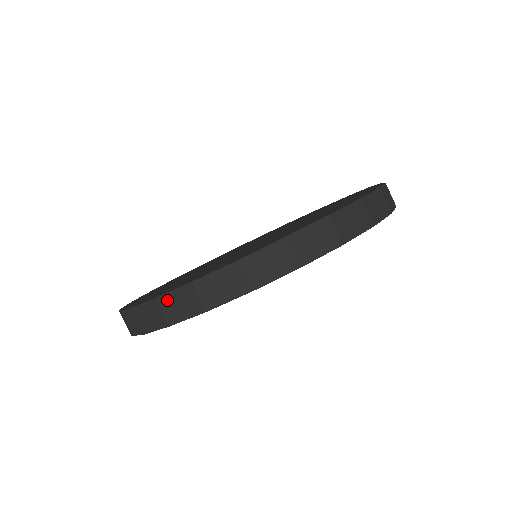
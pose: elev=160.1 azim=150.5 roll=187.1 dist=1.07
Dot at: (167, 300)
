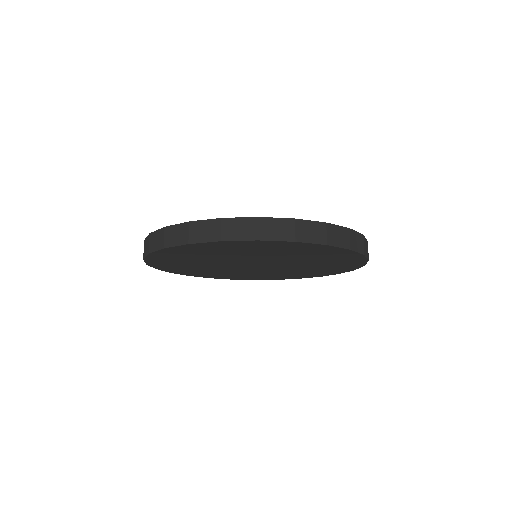
Dot at: occluded
